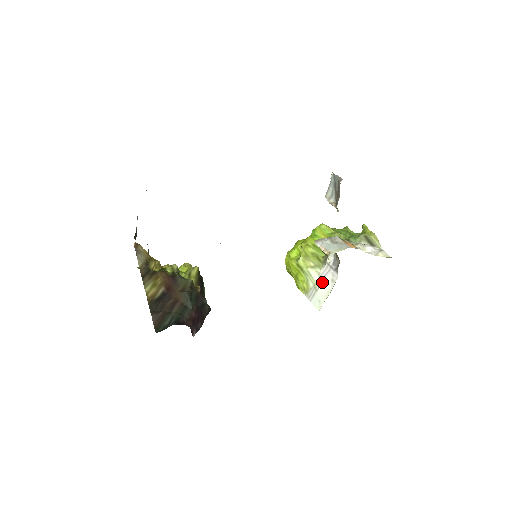
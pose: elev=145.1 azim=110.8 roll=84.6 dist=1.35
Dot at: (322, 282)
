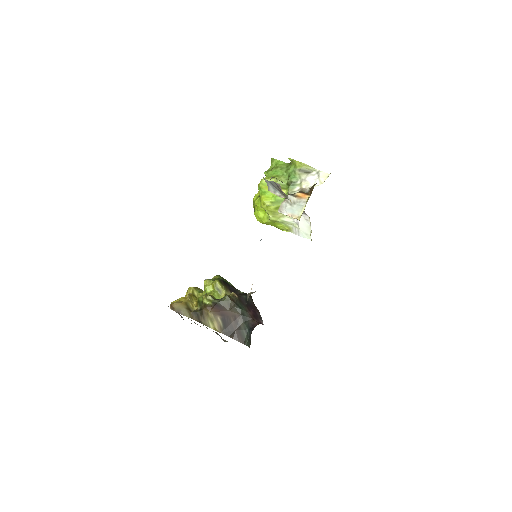
Dot at: (299, 223)
